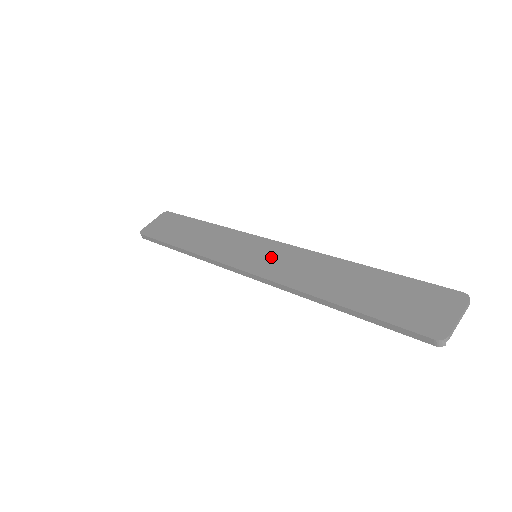
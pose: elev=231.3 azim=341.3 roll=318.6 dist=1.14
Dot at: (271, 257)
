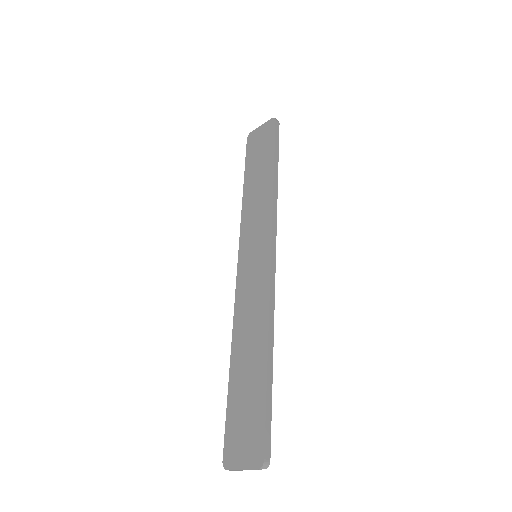
Dot at: (254, 272)
